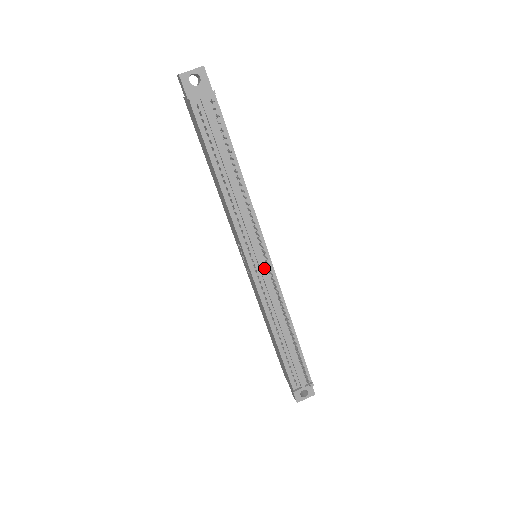
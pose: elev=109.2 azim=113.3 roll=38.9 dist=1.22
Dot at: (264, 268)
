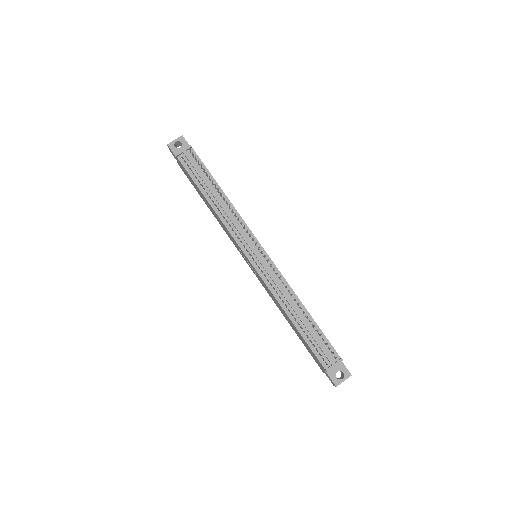
Dot at: (261, 258)
